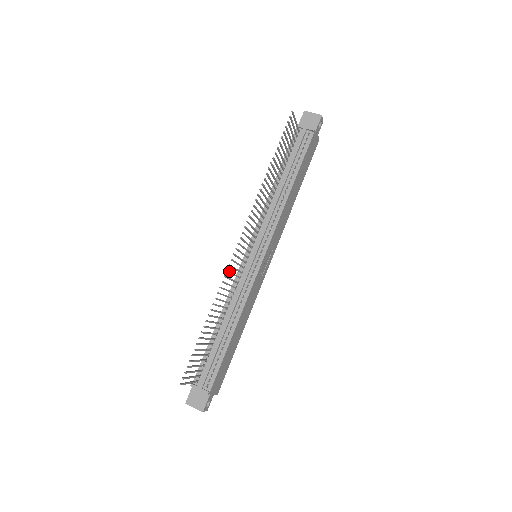
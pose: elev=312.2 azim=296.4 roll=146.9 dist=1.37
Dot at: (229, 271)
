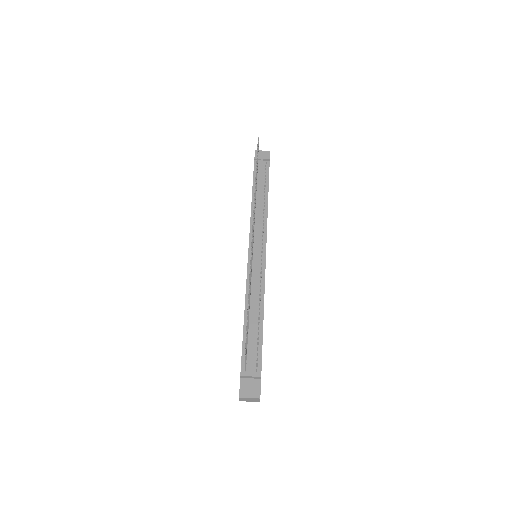
Dot at: occluded
